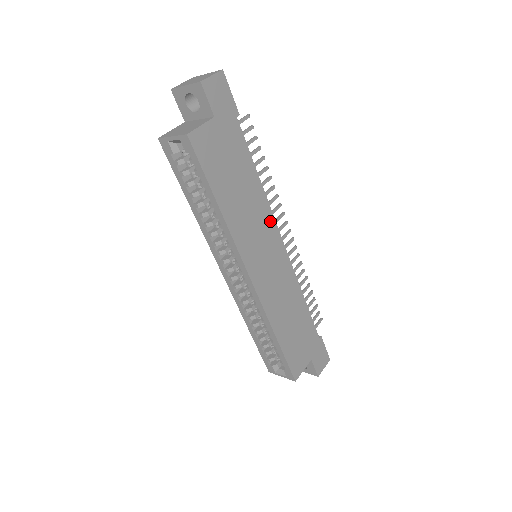
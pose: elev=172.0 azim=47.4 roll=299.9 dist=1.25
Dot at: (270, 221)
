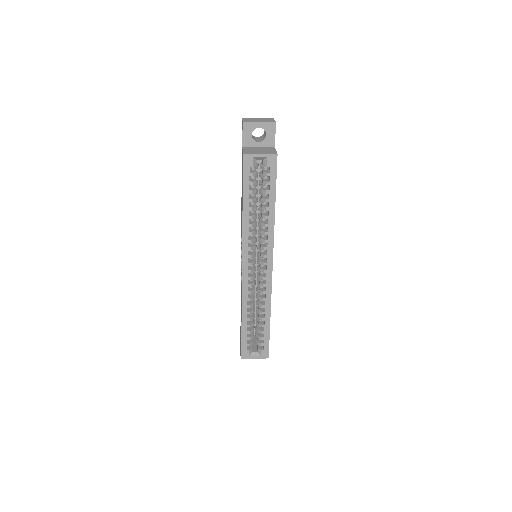
Dot at: occluded
